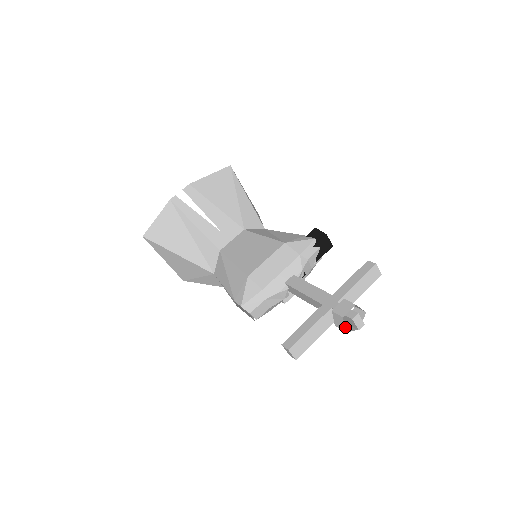
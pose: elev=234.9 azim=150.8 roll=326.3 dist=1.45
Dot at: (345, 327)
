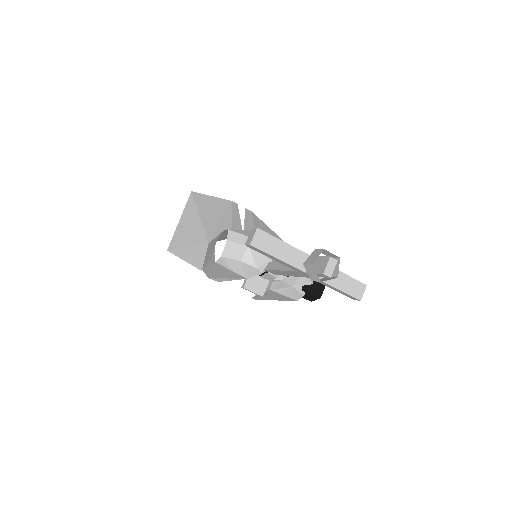
Dot at: (311, 271)
